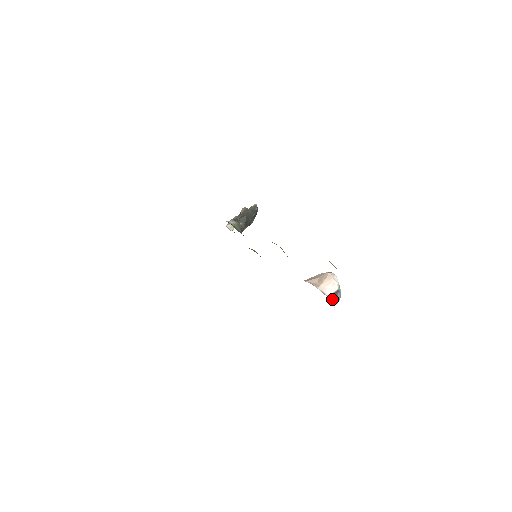
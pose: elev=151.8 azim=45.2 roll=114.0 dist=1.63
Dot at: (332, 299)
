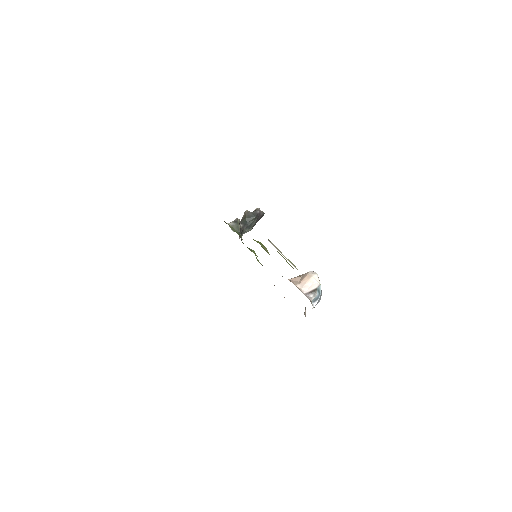
Dot at: (309, 297)
